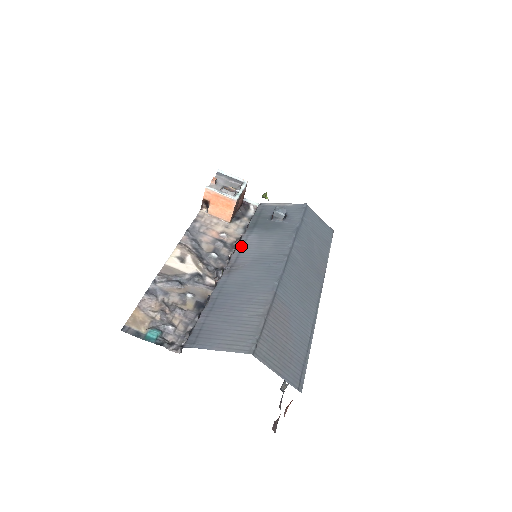
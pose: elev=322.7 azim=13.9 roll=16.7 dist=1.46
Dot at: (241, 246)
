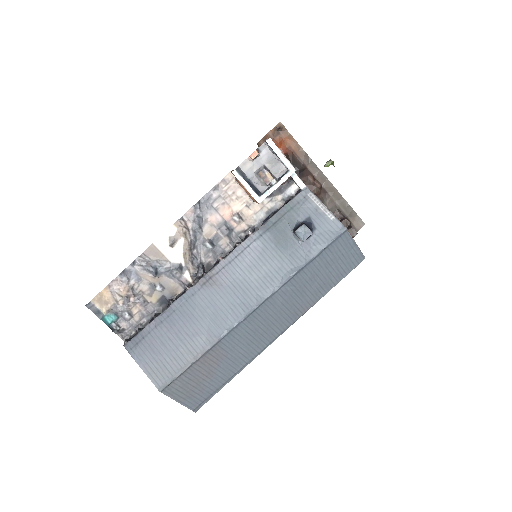
Dot at: (237, 253)
